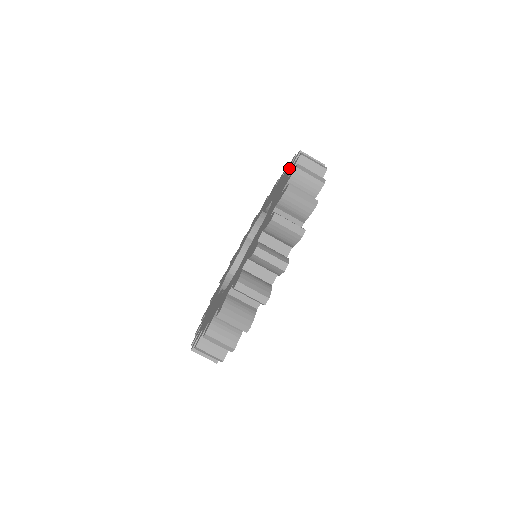
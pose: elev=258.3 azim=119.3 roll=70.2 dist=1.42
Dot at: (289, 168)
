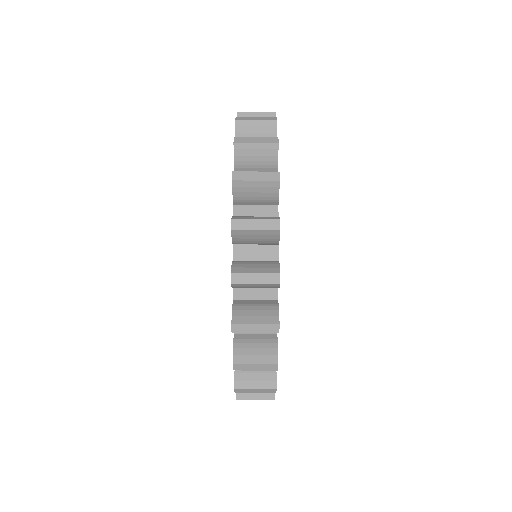
Dot at: occluded
